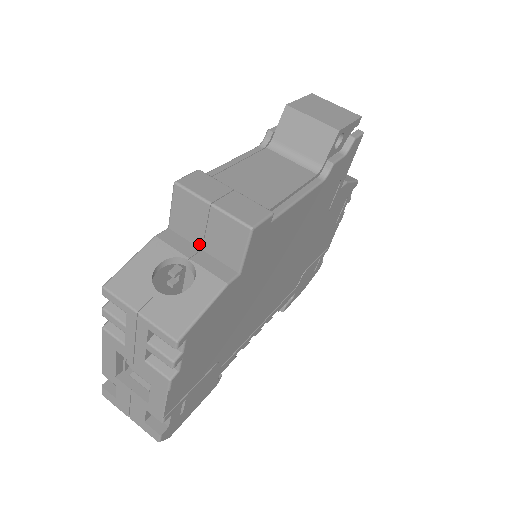
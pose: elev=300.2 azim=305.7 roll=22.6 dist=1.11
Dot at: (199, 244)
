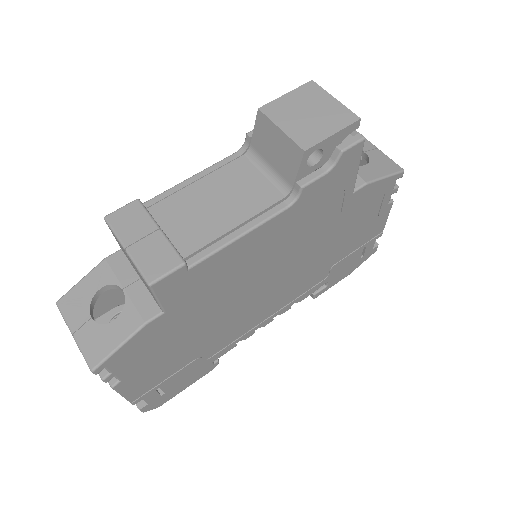
Dot at: (137, 273)
